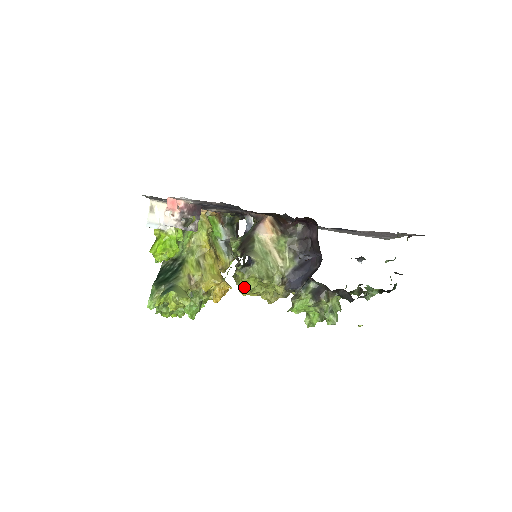
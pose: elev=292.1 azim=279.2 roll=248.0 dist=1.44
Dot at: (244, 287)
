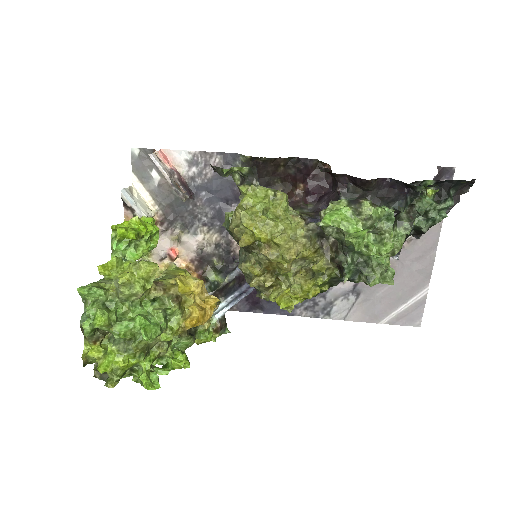
Dot at: (250, 207)
